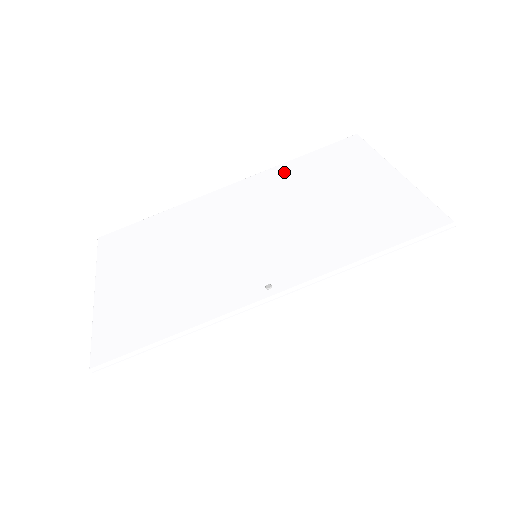
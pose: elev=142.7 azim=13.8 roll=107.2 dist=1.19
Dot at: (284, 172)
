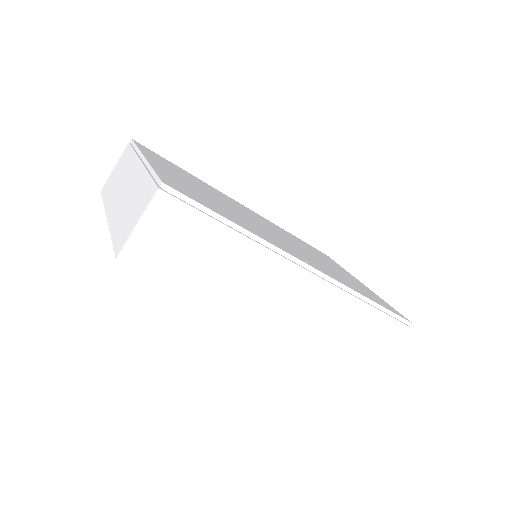
Dot at: (286, 232)
